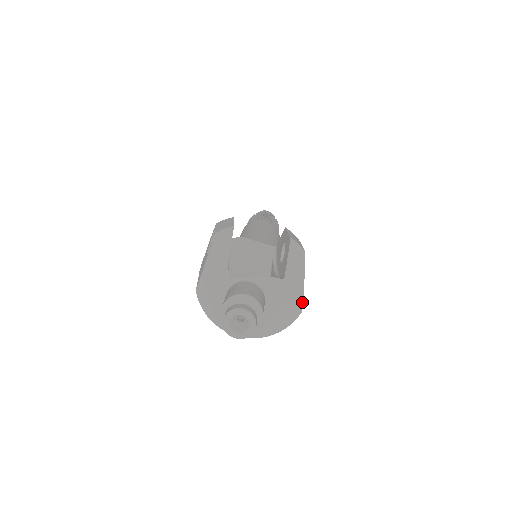
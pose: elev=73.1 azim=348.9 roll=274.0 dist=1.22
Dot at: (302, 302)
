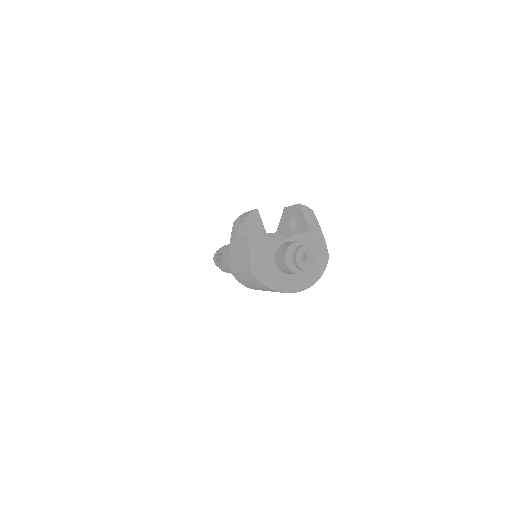
Dot at: occluded
